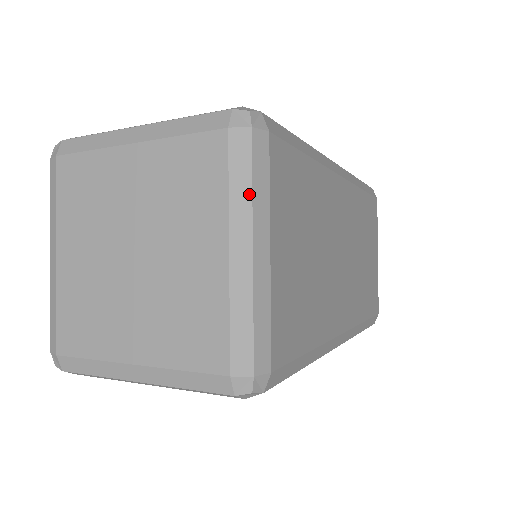
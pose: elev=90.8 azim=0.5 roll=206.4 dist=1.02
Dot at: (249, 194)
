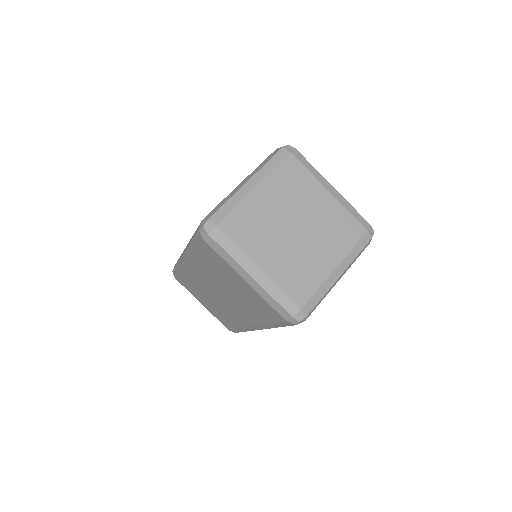
Dot at: (316, 170)
